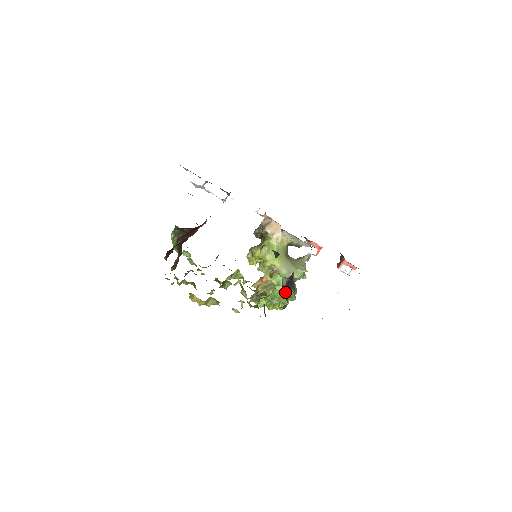
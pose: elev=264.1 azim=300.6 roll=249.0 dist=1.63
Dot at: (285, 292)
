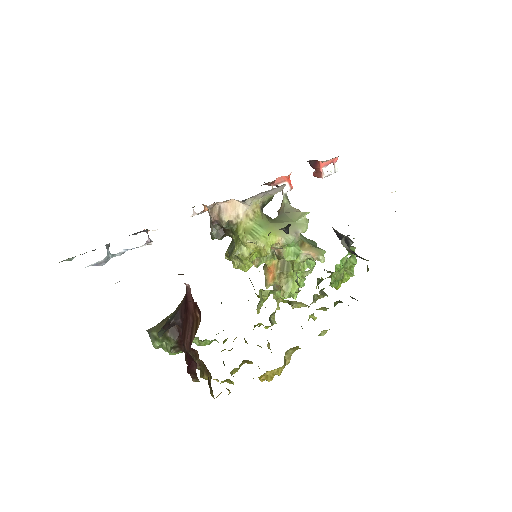
Dot at: (354, 254)
